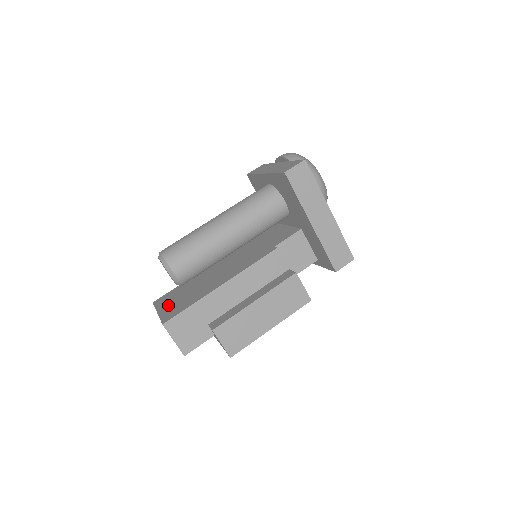
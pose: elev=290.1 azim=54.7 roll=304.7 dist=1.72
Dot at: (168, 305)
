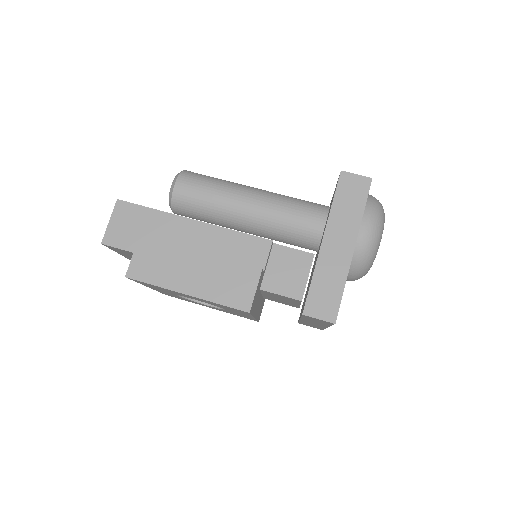
Dot at: occluded
